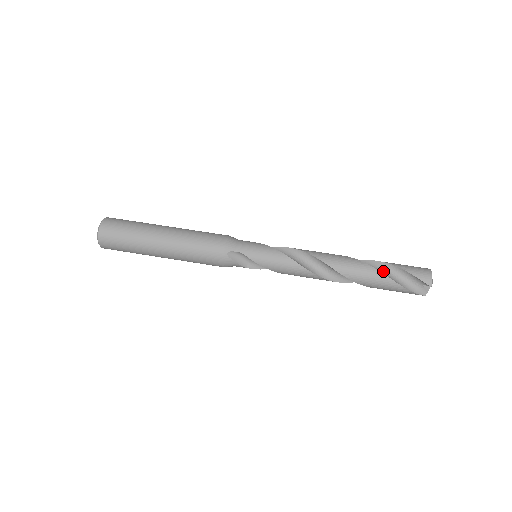
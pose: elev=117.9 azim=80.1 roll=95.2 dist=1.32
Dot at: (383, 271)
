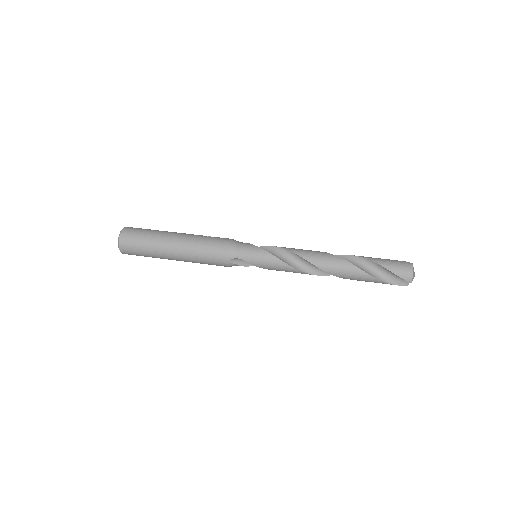
Dot at: (369, 268)
